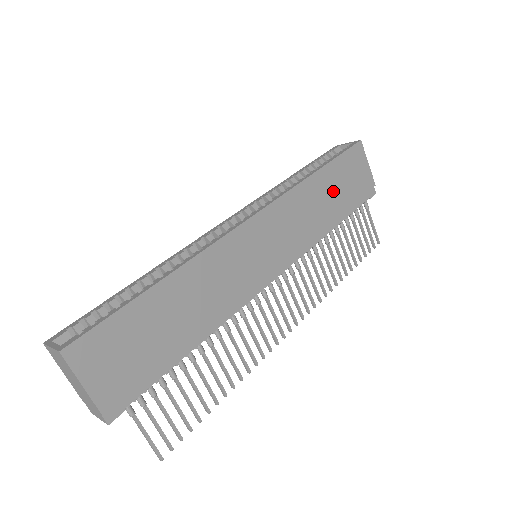
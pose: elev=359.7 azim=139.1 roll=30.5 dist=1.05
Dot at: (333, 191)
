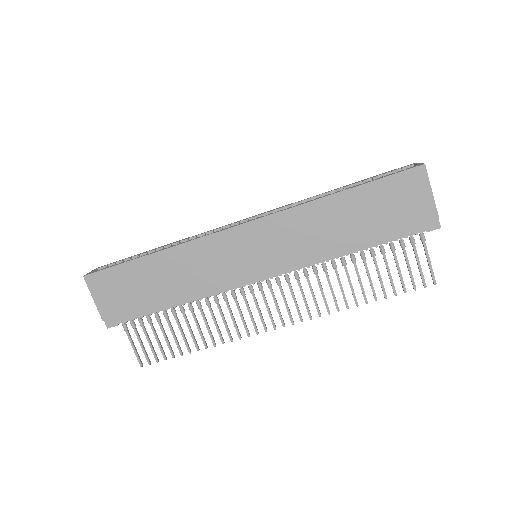
Dot at: (359, 216)
